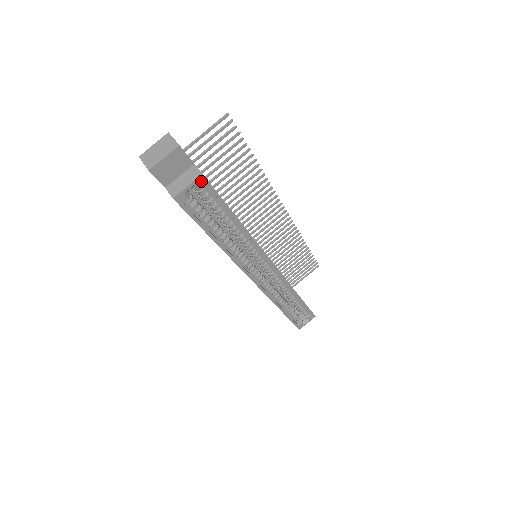
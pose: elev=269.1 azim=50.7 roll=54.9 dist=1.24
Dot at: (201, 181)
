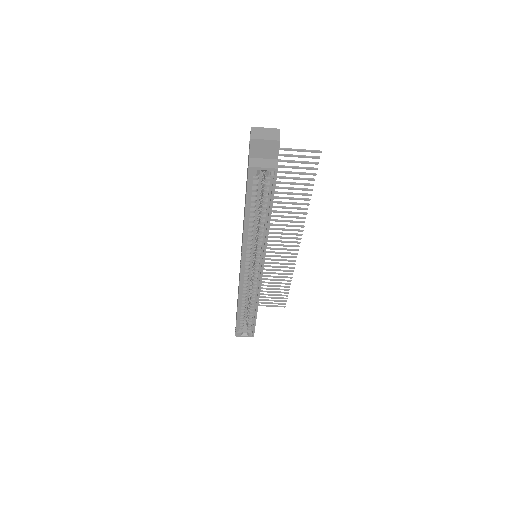
Dot at: (273, 172)
